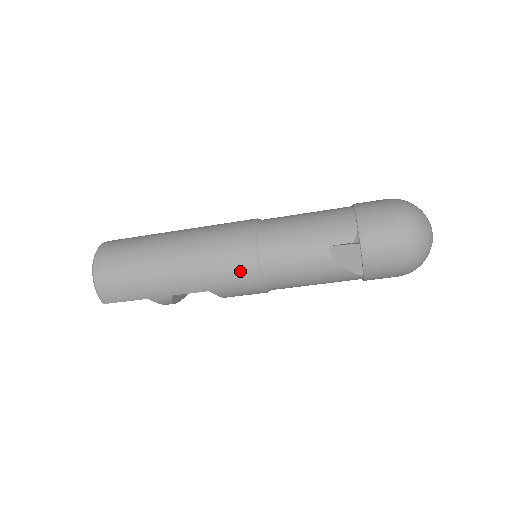
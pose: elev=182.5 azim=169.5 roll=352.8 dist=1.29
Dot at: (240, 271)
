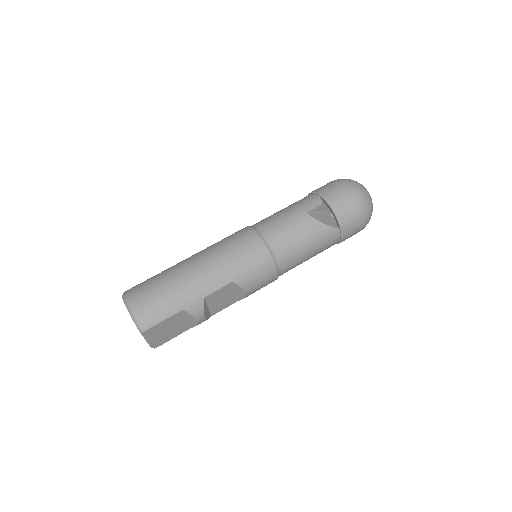
Dot at: (252, 252)
